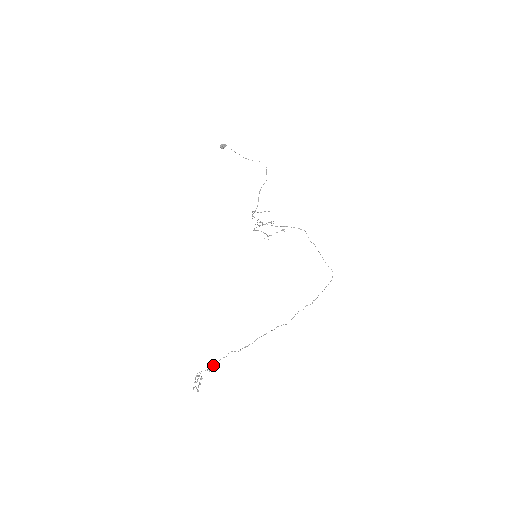
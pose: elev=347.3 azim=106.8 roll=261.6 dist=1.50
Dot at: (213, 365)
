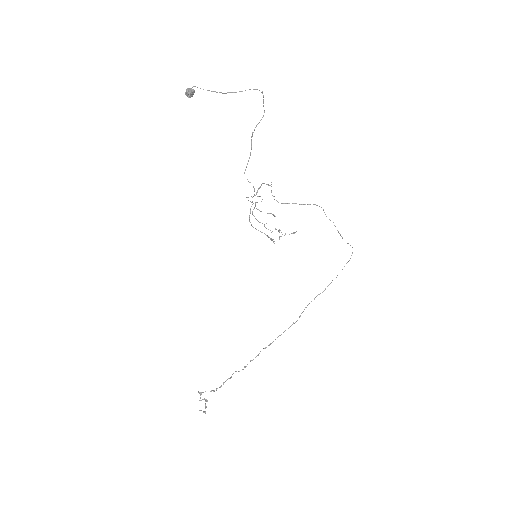
Dot at: (217, 388)
